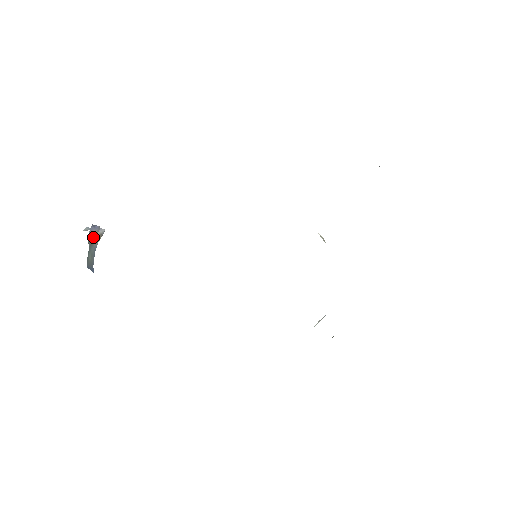
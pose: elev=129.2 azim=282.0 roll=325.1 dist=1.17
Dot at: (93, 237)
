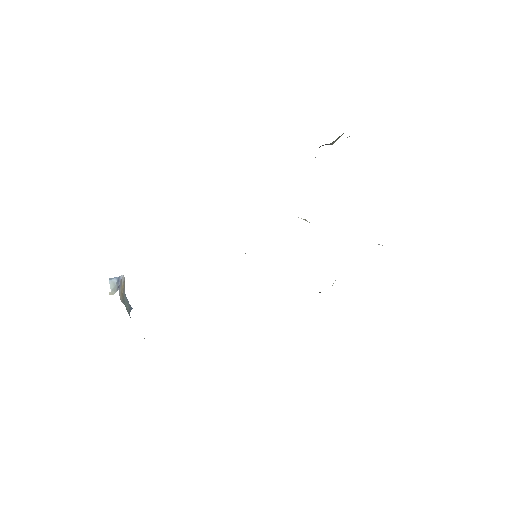
Dot at: (121, 291)
